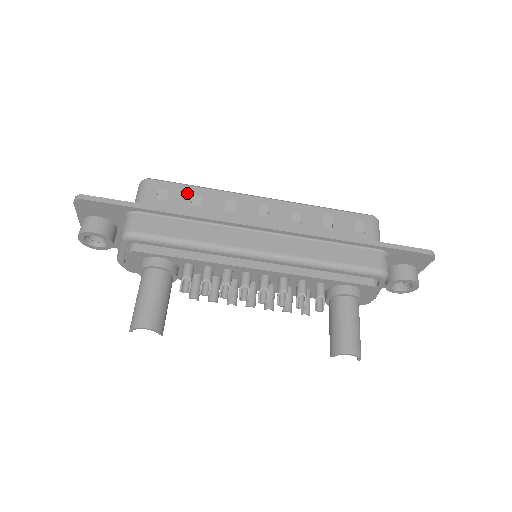
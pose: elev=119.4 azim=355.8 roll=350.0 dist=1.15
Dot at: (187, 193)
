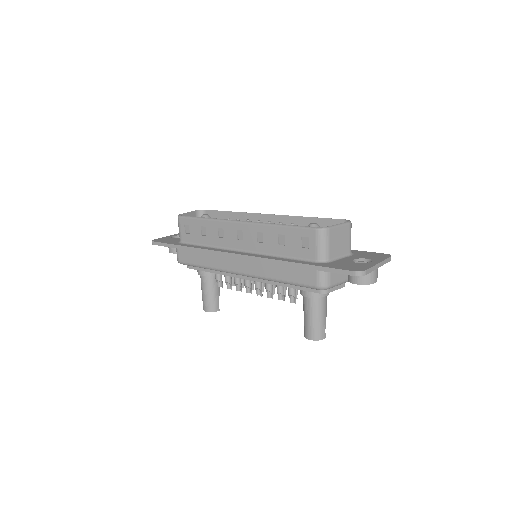
Dot at: (198, 226)
